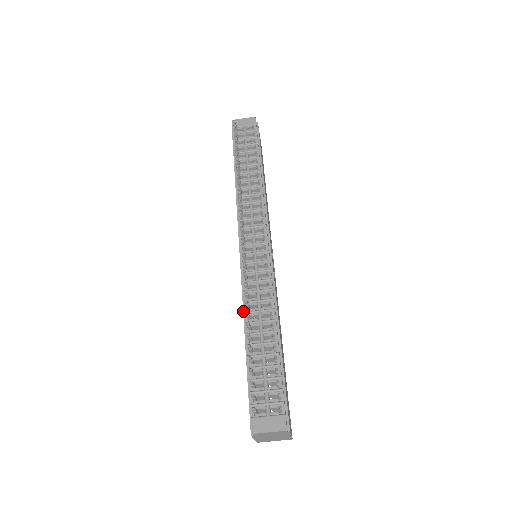
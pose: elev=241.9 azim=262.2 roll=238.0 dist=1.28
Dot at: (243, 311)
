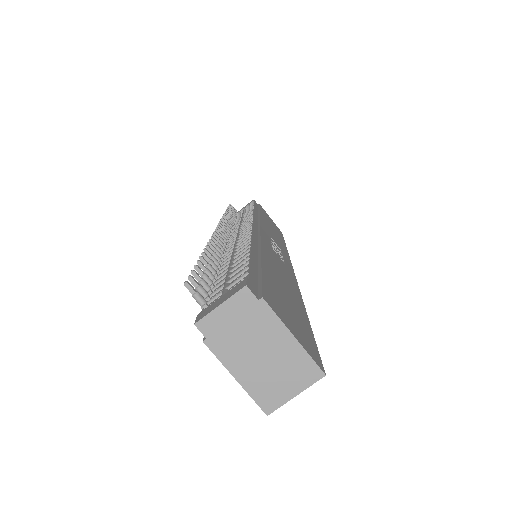
Dot at: occluded
